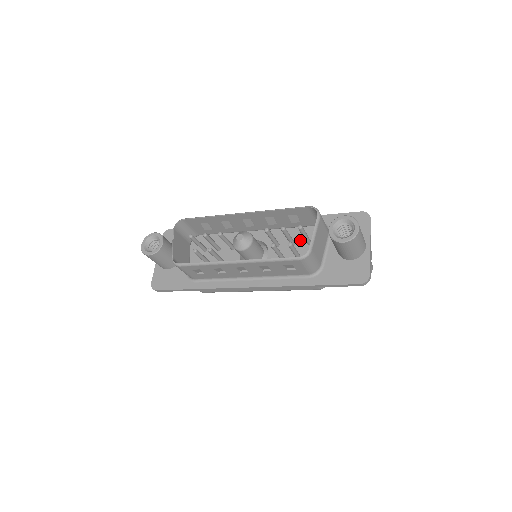
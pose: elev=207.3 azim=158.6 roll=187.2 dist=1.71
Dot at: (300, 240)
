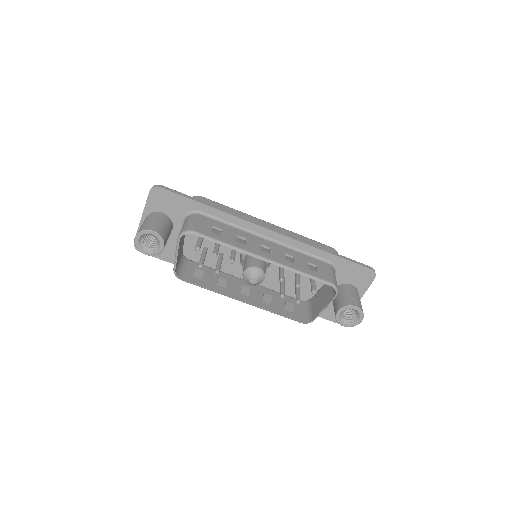
Dot at: occluded
